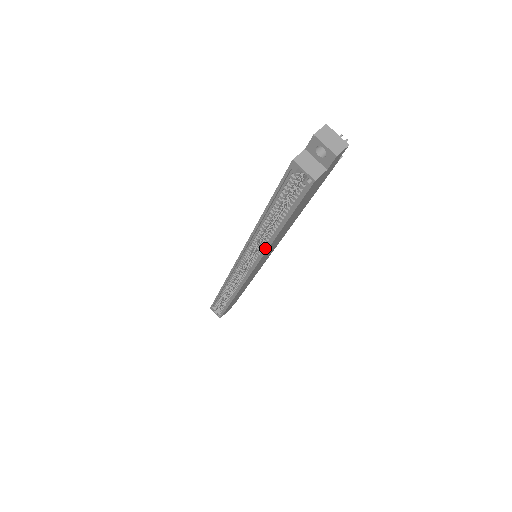
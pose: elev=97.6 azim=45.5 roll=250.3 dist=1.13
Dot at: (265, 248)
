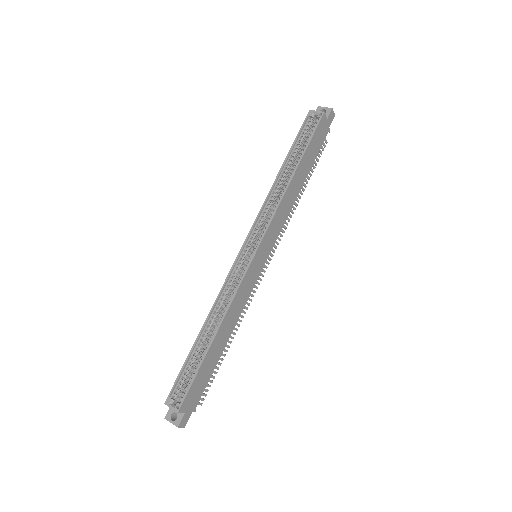
Dot at: (279, 202)
